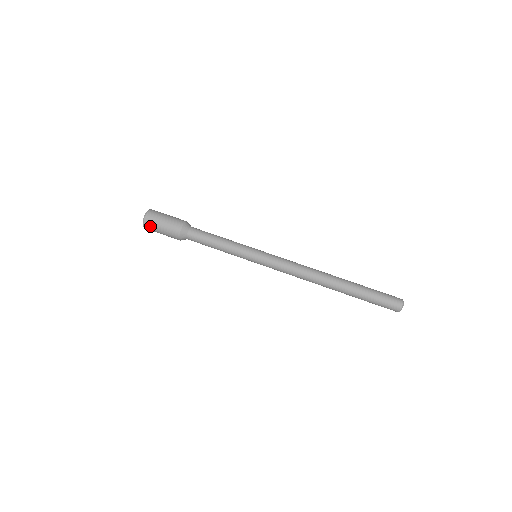
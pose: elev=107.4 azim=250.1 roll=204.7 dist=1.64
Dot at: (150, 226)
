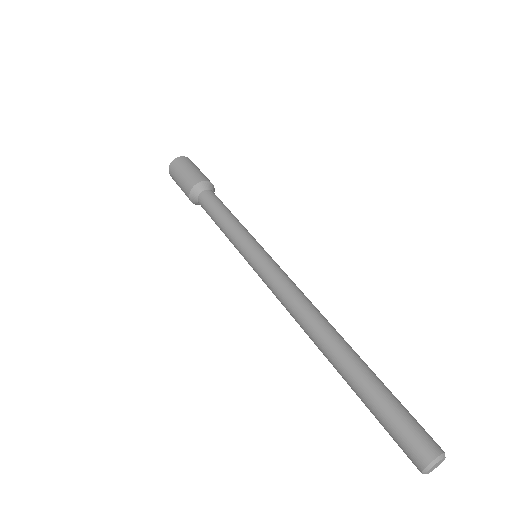
Dot at: (179, 163)
